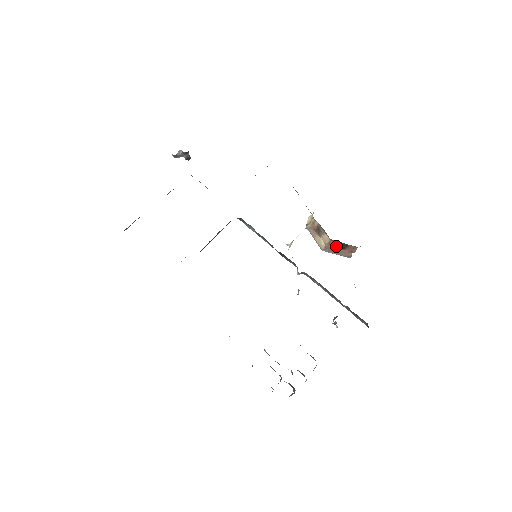
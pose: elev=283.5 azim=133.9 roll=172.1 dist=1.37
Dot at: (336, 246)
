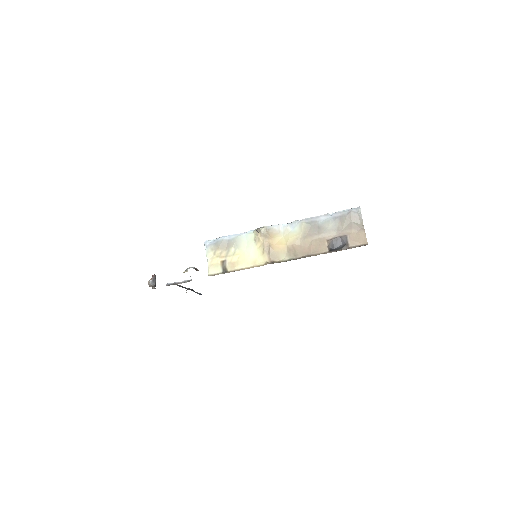
Dot at: occluded
